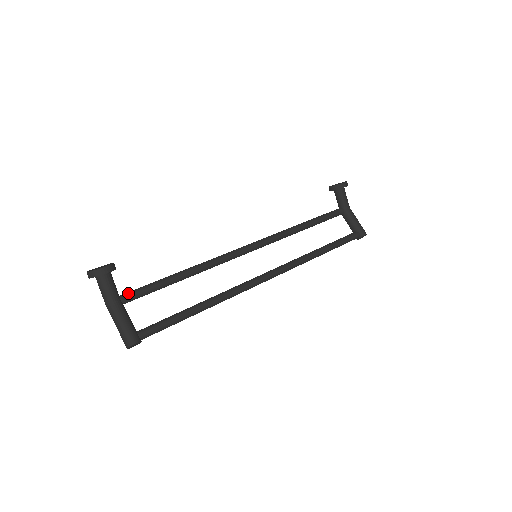
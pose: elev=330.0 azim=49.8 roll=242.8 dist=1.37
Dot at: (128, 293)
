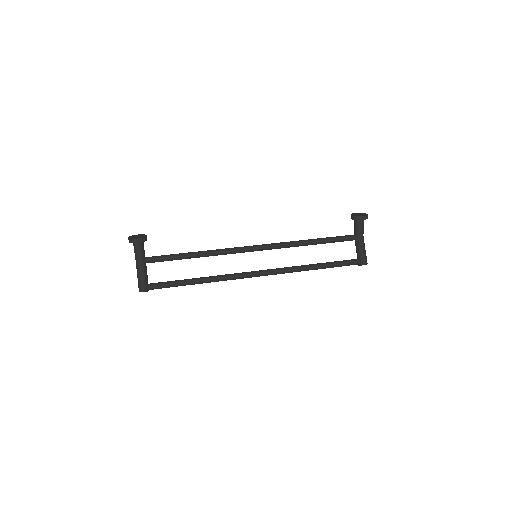
Dot at: (151, 257)
